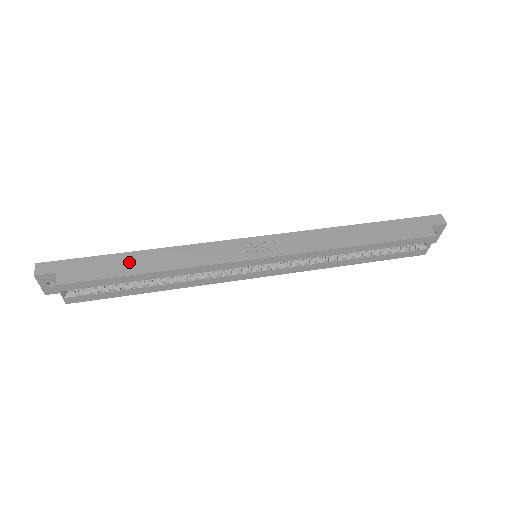
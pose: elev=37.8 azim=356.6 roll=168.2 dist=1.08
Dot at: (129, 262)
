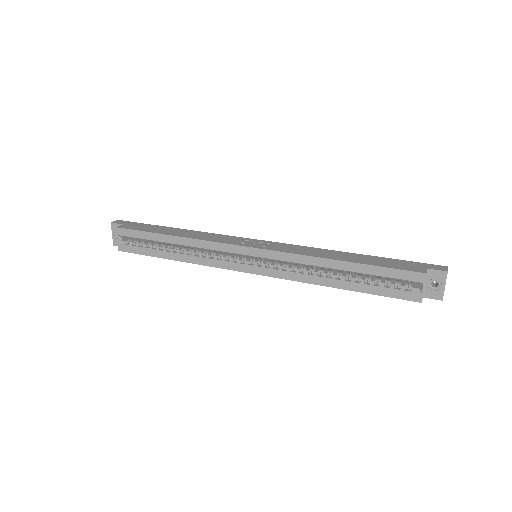
Dot at: (166, 230)
